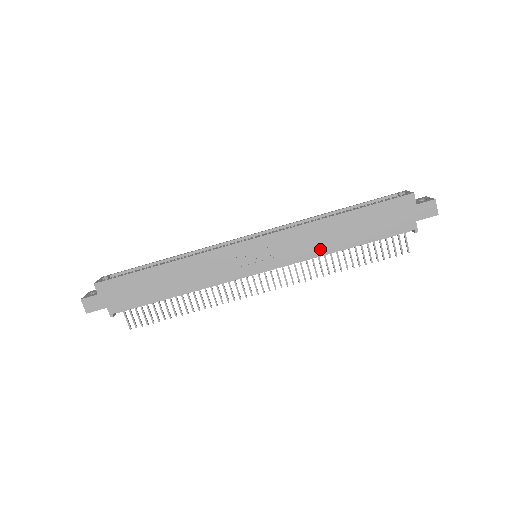
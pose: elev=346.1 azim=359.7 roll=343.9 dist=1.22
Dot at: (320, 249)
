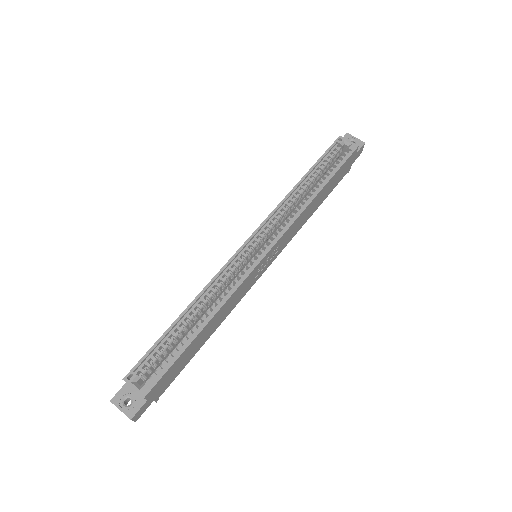
Dot at: (303, 223)
